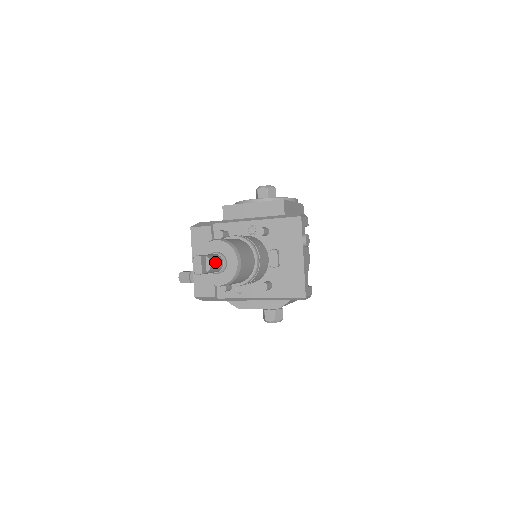
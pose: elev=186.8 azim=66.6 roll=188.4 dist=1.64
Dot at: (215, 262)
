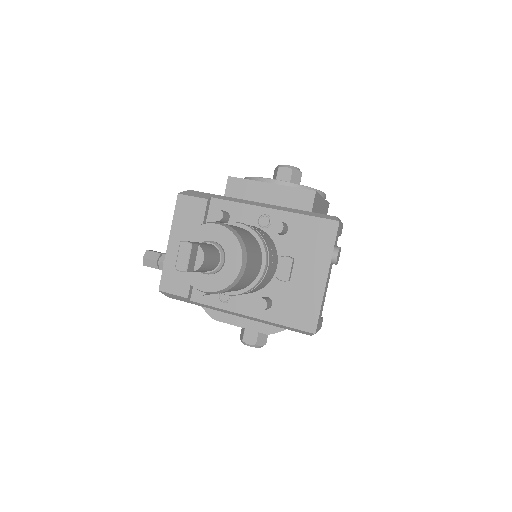
Dot at: (210, 257)
